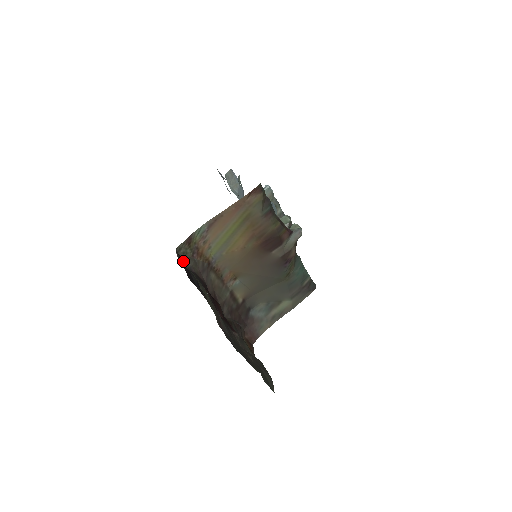
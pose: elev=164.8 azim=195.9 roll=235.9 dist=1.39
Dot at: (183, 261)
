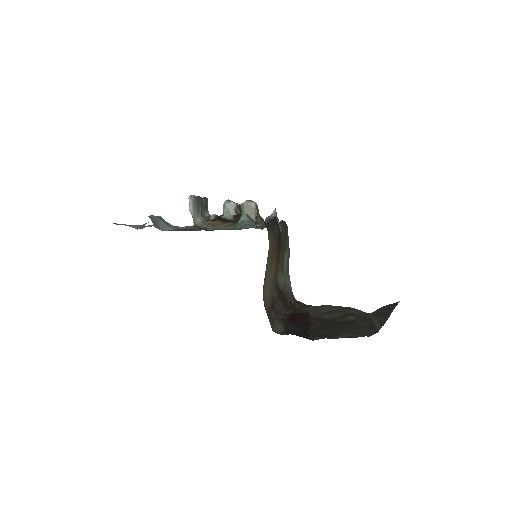
Dot at: (277, 330)
